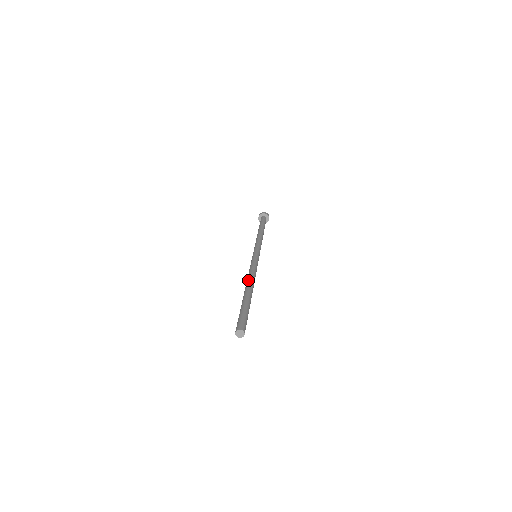
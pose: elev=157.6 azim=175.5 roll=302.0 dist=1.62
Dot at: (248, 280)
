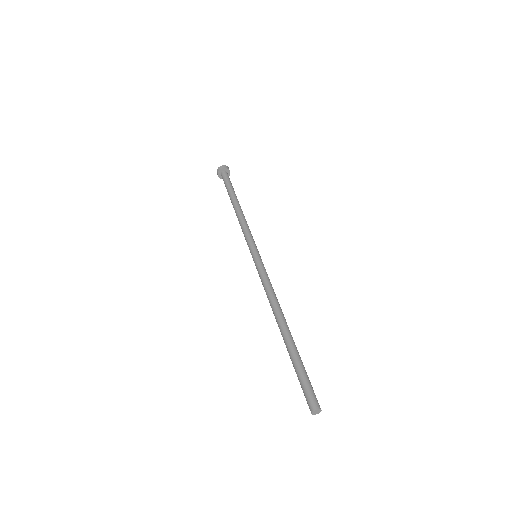
Dot at: (274, 313)
